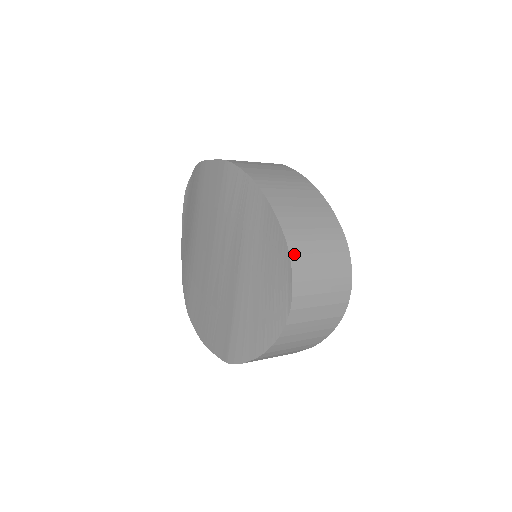
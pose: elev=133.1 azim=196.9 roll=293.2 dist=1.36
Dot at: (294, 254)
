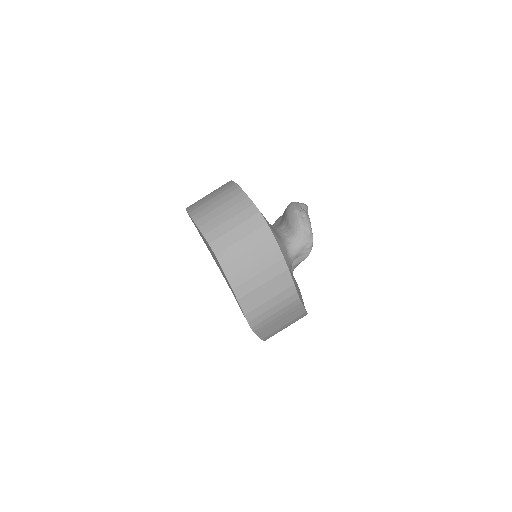
Dot at: (194, 215)
